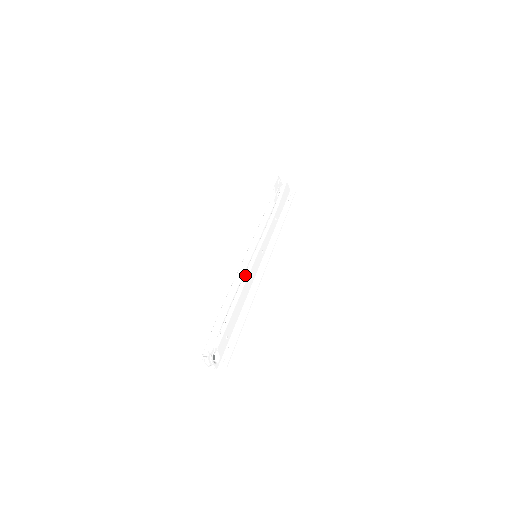
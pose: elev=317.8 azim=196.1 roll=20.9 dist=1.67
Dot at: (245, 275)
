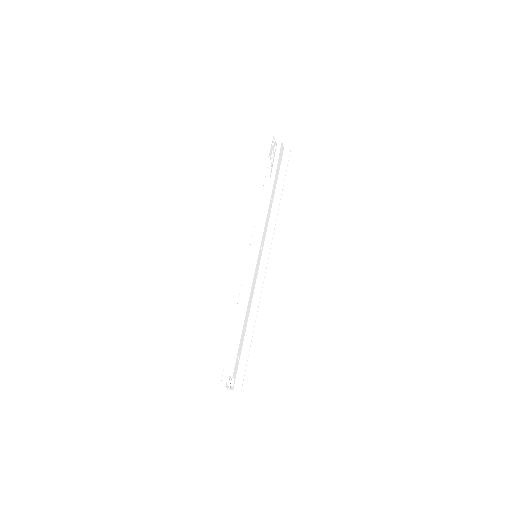
Dot at: (248, 286)
